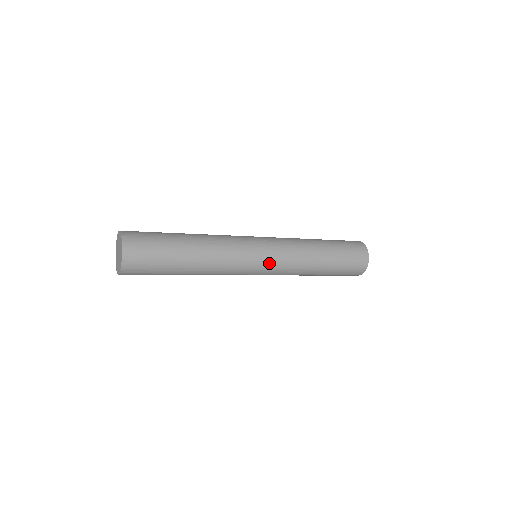
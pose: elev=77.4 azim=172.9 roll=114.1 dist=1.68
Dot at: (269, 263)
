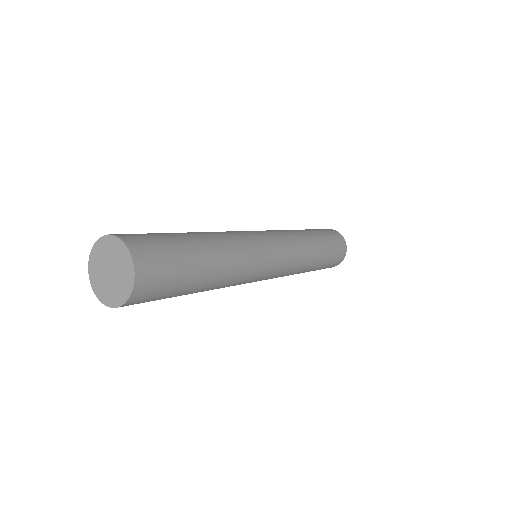
Dot at: (279, 267)
